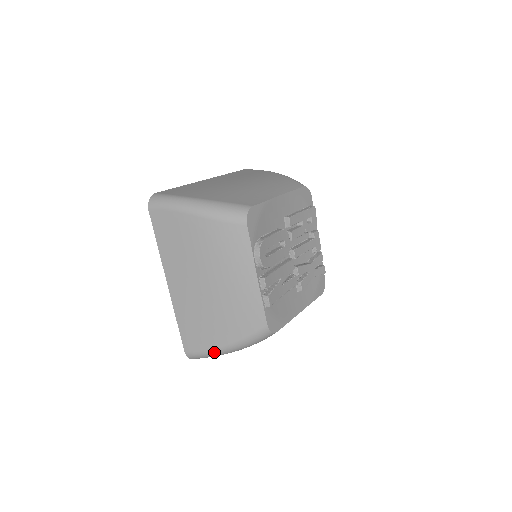
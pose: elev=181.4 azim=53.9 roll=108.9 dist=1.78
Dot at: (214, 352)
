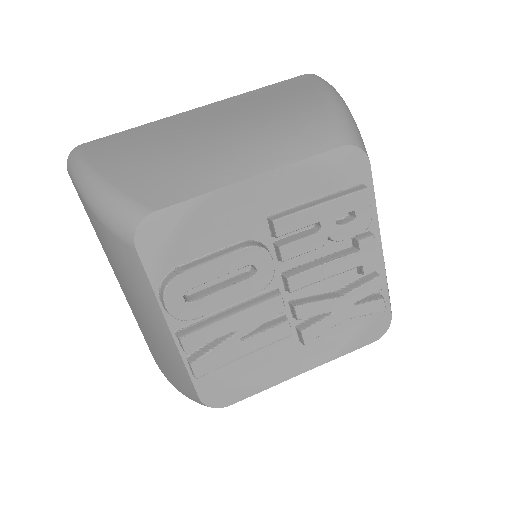
Dot at: occluded
